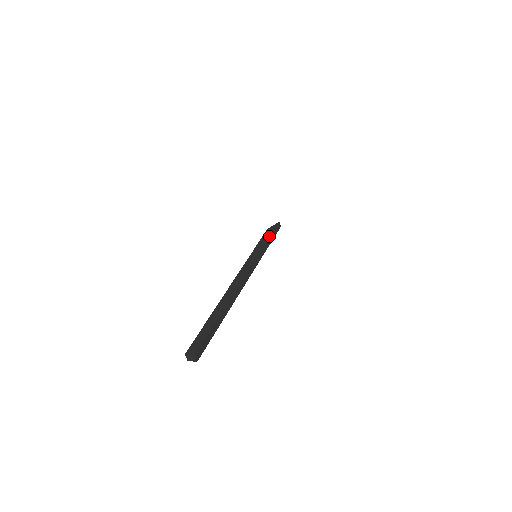
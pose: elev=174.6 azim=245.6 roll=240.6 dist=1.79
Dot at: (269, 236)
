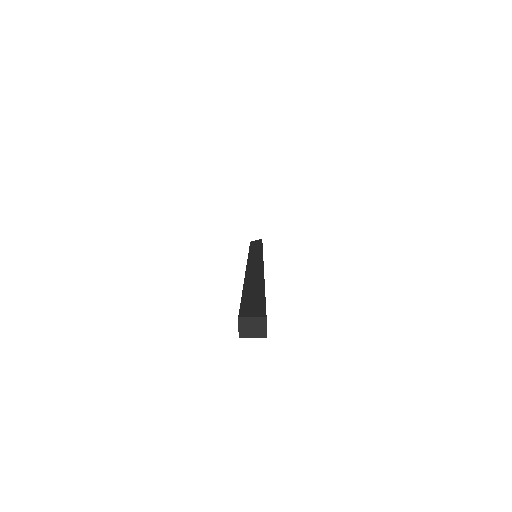
Dot at: (261, 243)
